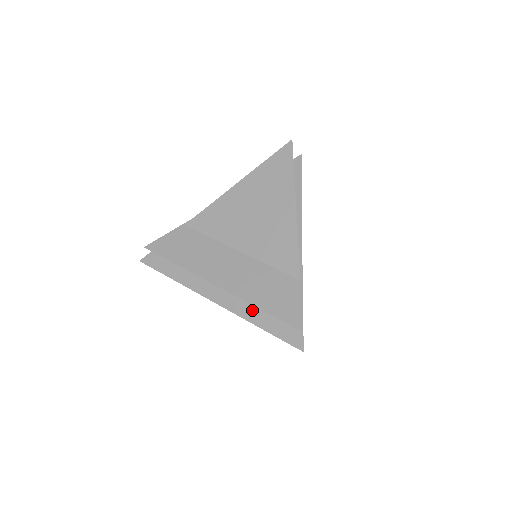
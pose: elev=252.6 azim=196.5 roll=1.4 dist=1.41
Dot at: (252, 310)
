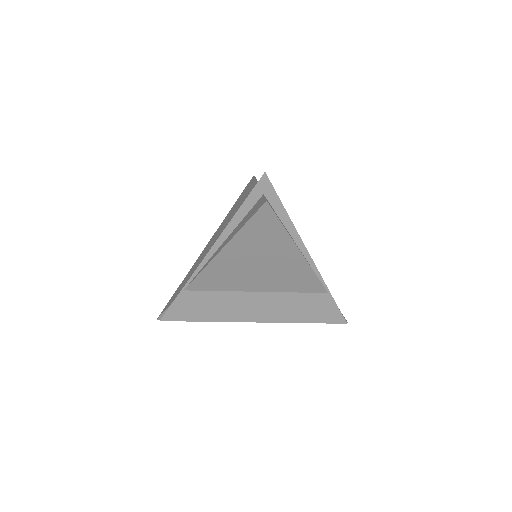
Dot at: occluded
